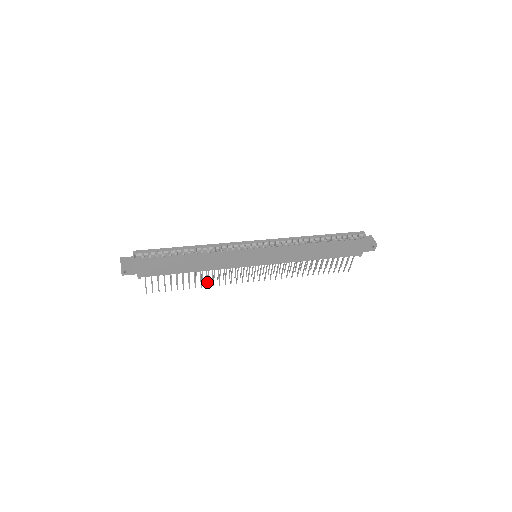
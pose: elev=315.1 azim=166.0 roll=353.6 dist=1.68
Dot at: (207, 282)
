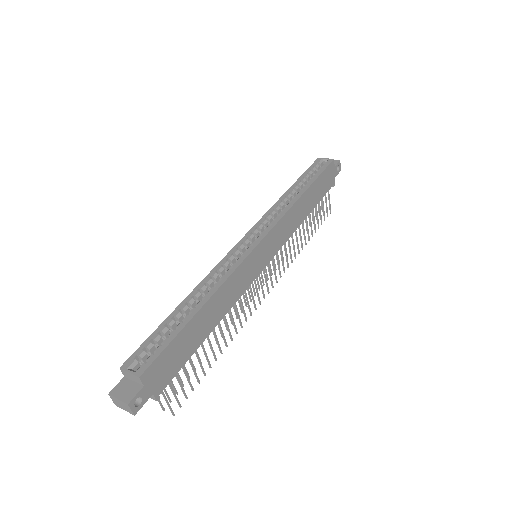
Dot at: (229, 334)
